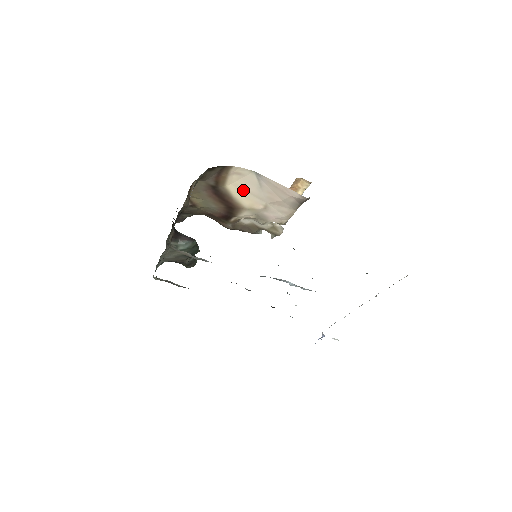
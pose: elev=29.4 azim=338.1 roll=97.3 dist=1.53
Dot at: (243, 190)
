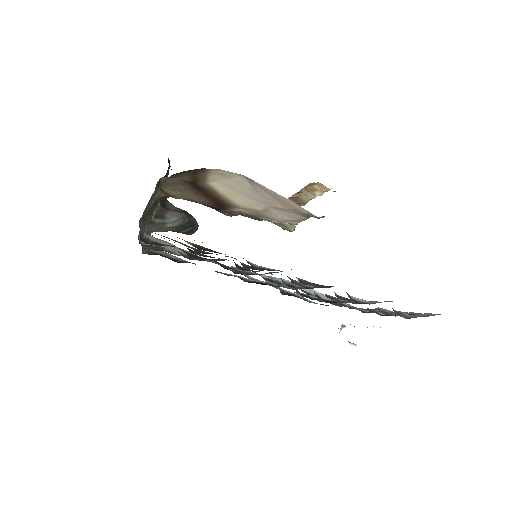
Dot at: (233, 189)
